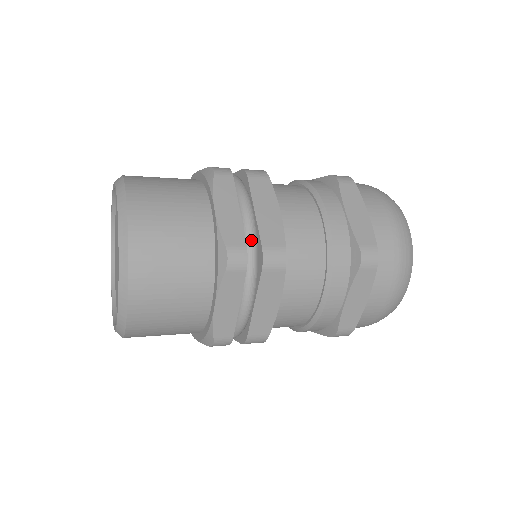
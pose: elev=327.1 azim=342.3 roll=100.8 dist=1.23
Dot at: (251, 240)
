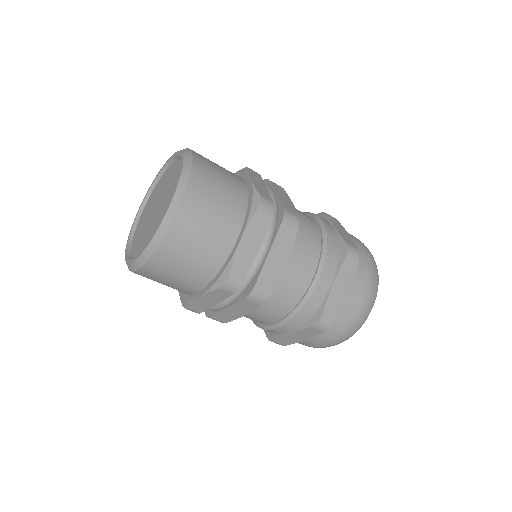
Dot at: (275, 204)
